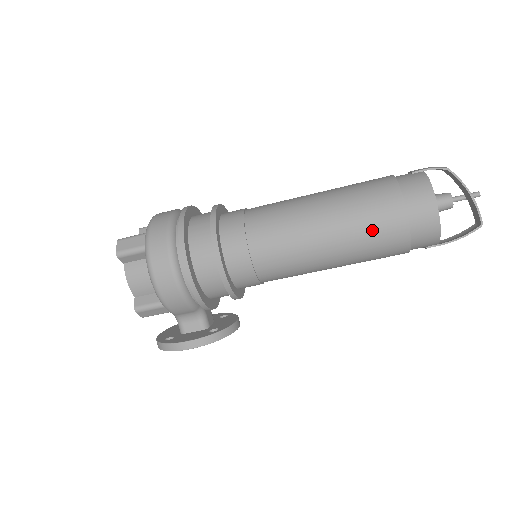
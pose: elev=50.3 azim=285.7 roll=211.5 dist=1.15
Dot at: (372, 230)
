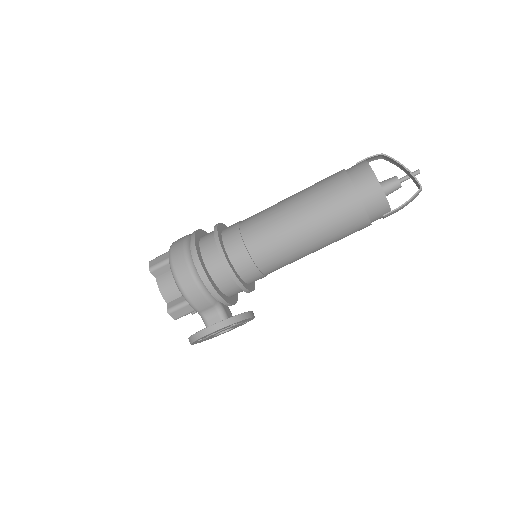
Dot at: (332, 206)
